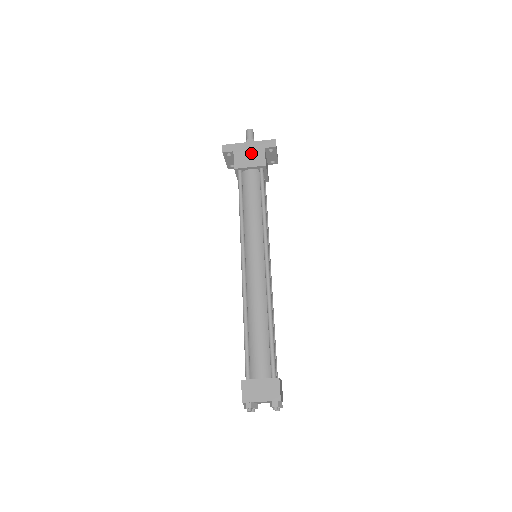
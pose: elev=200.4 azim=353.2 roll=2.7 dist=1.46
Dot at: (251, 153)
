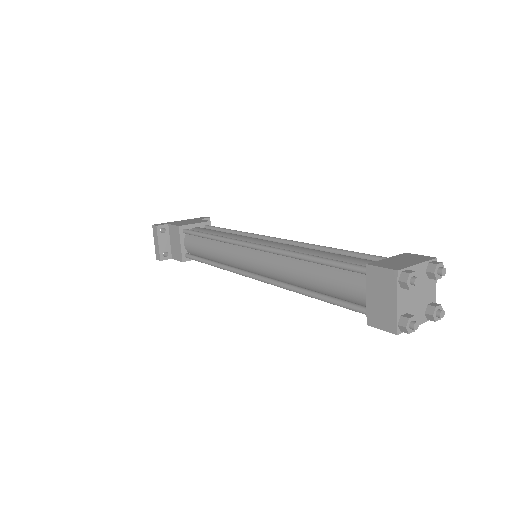
Dot at: (188, 221)
